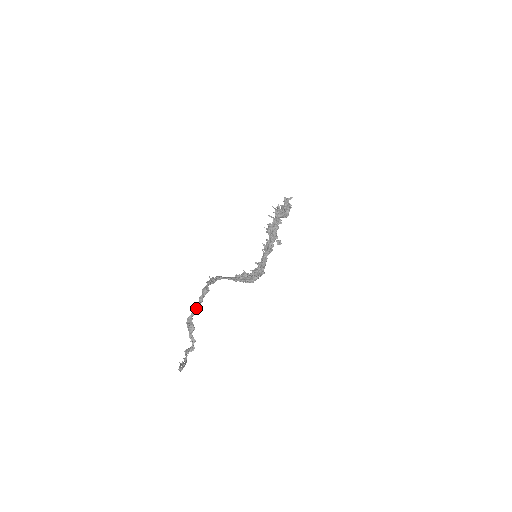
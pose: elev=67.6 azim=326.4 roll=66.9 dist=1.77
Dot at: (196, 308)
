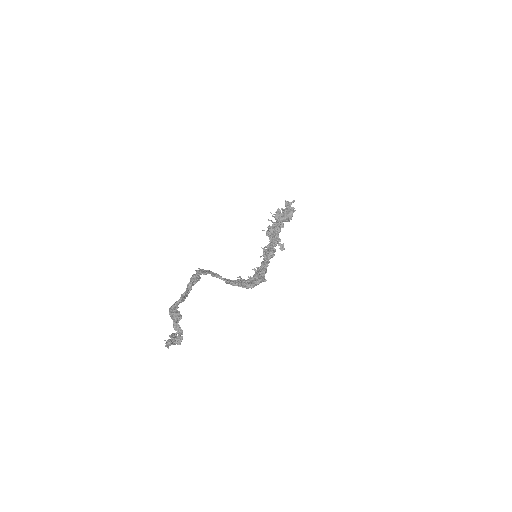
Dot at: (183, 295)
